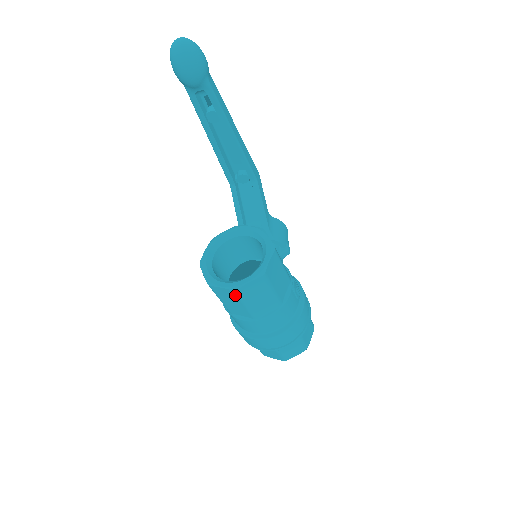
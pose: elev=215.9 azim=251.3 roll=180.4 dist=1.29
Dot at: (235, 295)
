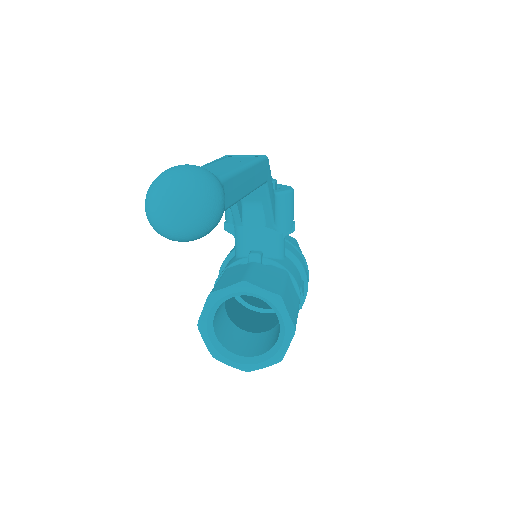
Dot at: occluded
